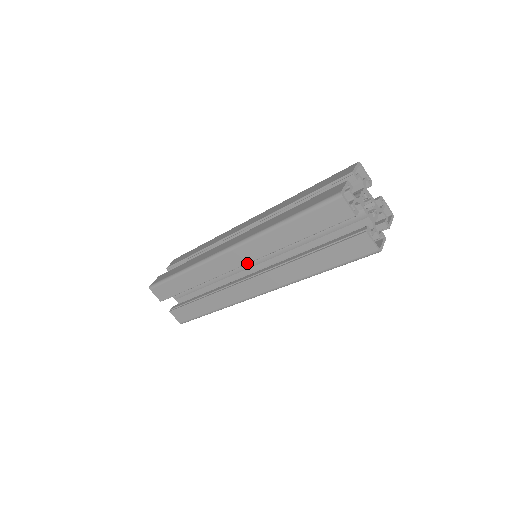
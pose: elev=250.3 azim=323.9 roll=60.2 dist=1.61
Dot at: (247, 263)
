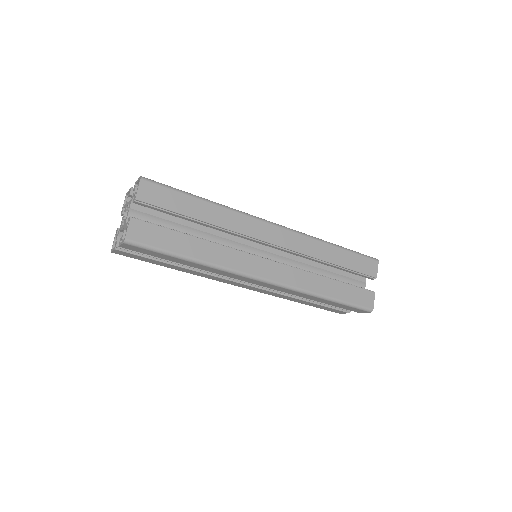
Dot at: (283, 247)
